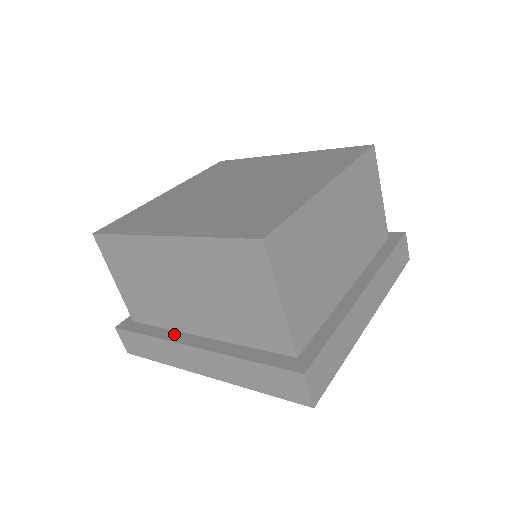
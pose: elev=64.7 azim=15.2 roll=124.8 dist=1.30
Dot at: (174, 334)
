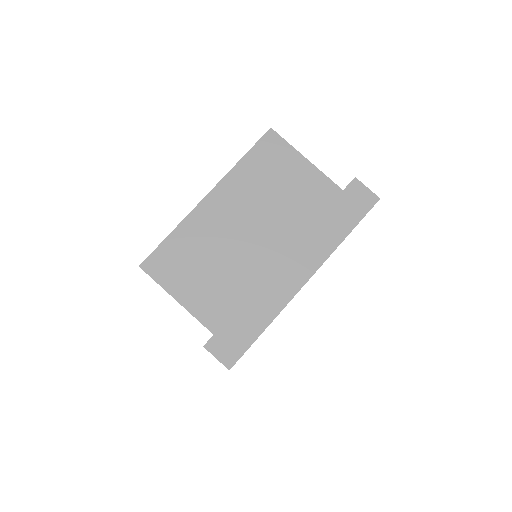
Dot at: occluded
